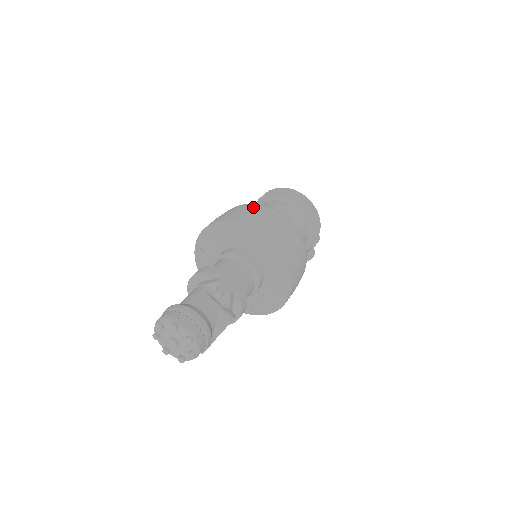
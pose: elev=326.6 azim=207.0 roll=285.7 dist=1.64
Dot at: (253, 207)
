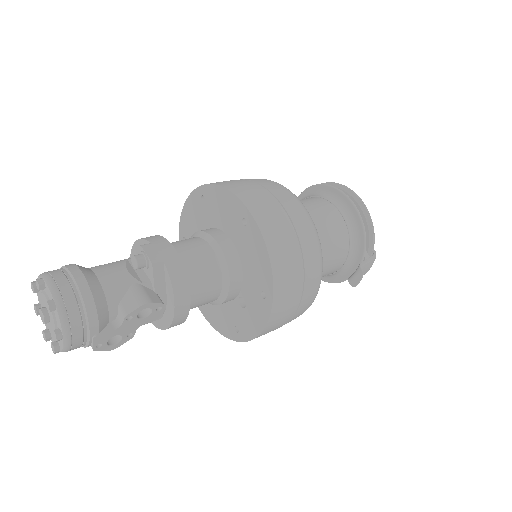
Dot at: occluded
